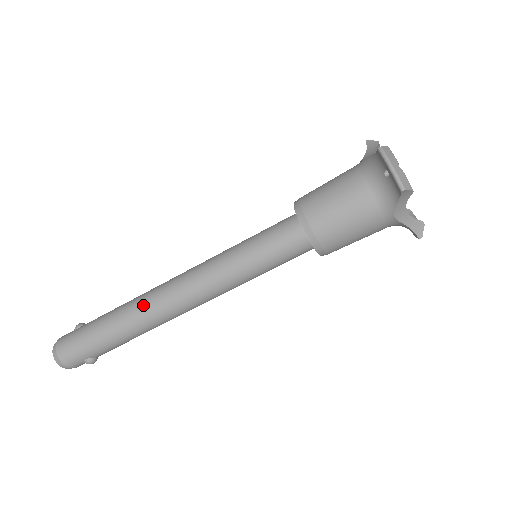
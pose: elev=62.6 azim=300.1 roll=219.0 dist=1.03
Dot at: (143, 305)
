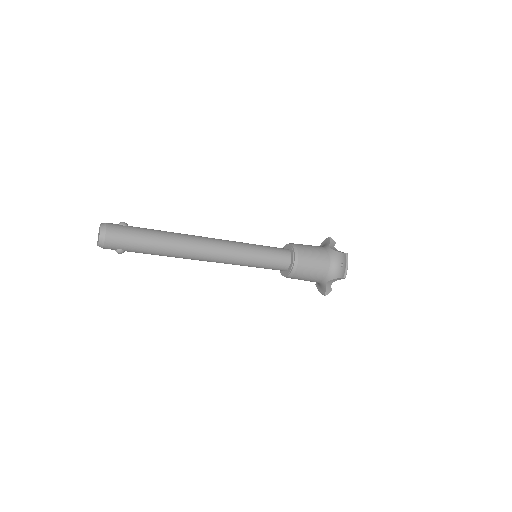
Dot at: (186, 243)
